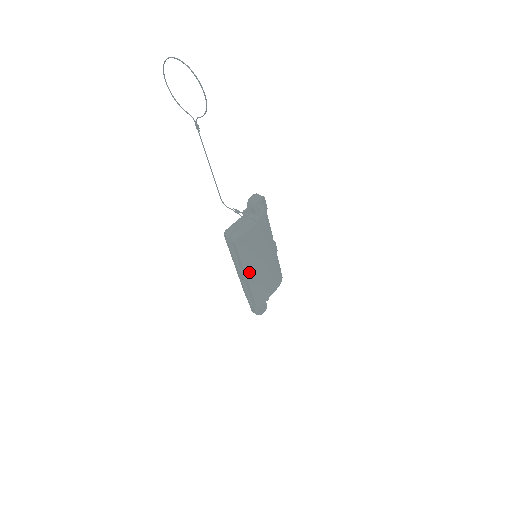
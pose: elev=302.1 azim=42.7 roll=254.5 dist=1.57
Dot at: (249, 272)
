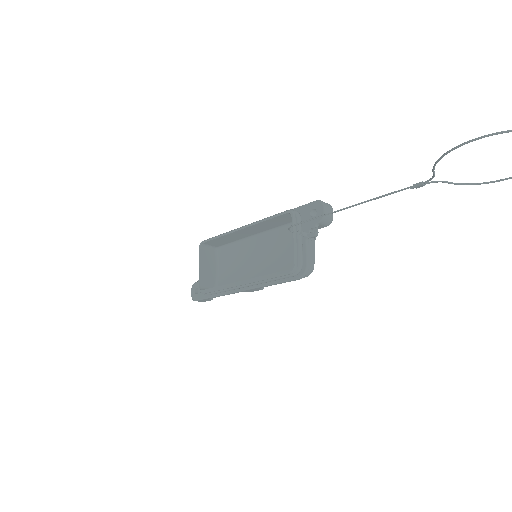
Dot at: occluded
